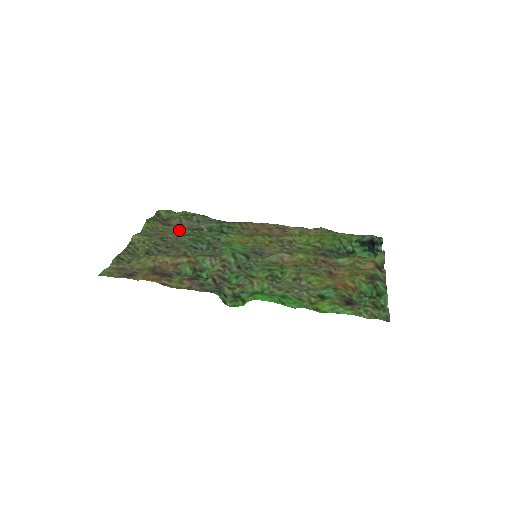
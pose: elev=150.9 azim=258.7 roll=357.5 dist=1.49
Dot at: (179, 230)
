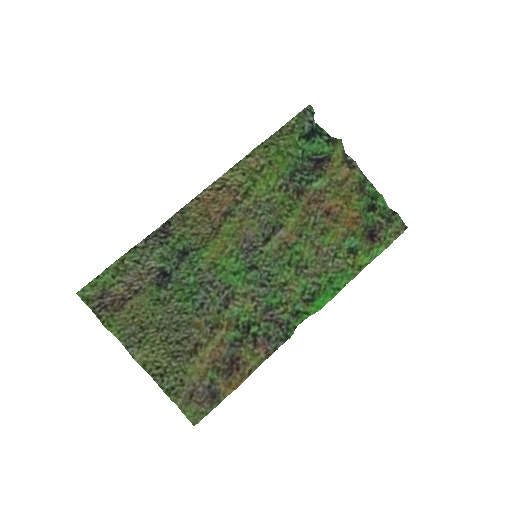
Dot at: (152, 301)
